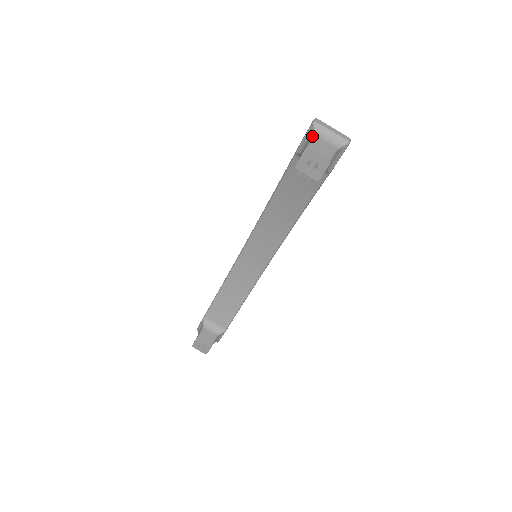
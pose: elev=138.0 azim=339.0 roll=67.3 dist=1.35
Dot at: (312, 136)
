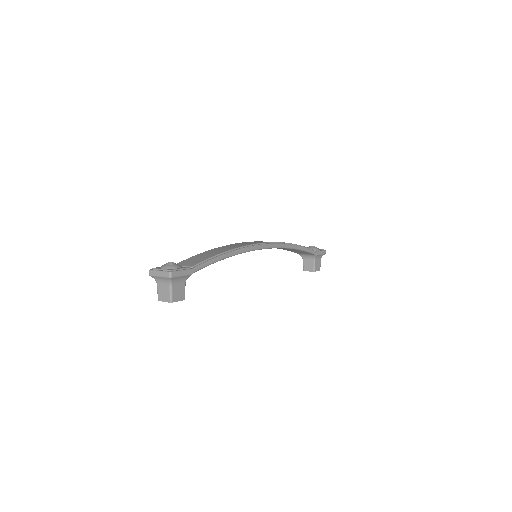
Dot at: occluded
